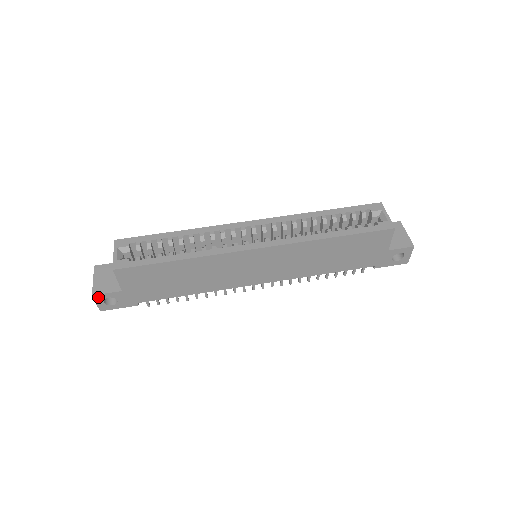
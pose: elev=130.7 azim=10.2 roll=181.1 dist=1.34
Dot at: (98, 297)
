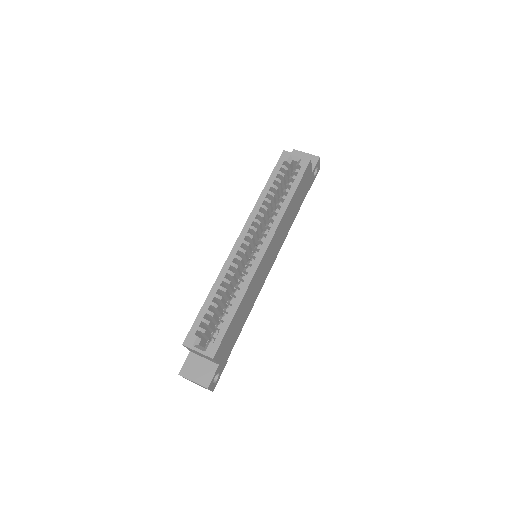
Dot at: (210, 385)
